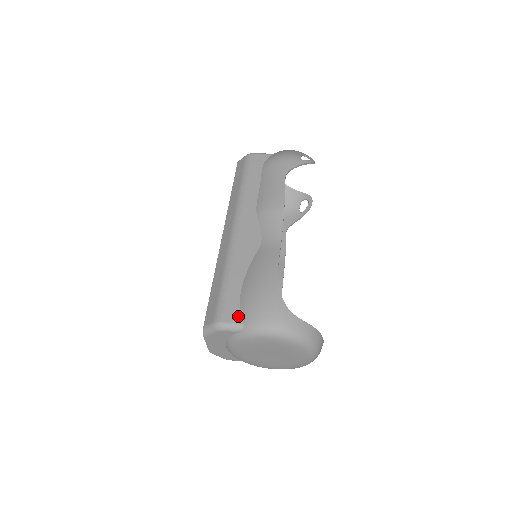
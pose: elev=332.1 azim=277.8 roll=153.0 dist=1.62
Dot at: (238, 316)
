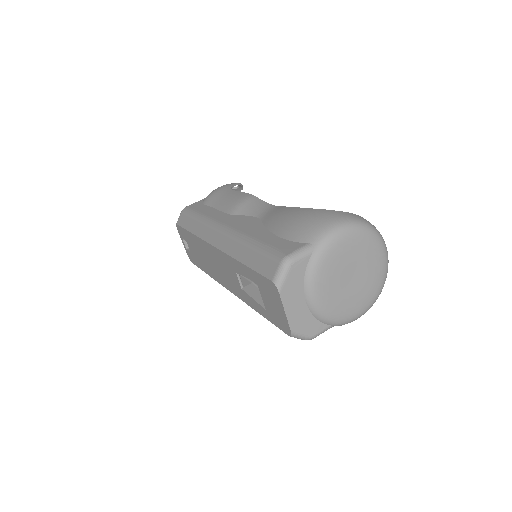
Dot at: (298, 244)
